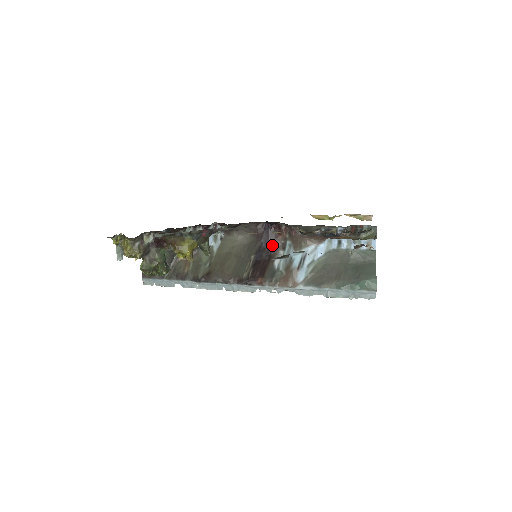
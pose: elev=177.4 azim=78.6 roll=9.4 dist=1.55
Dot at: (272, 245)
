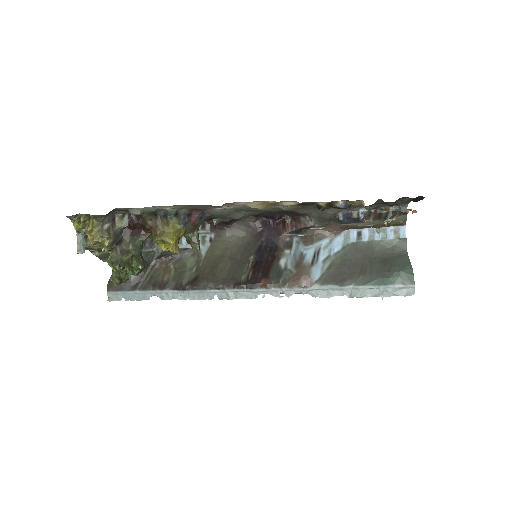
Dot at: (275, 244)
